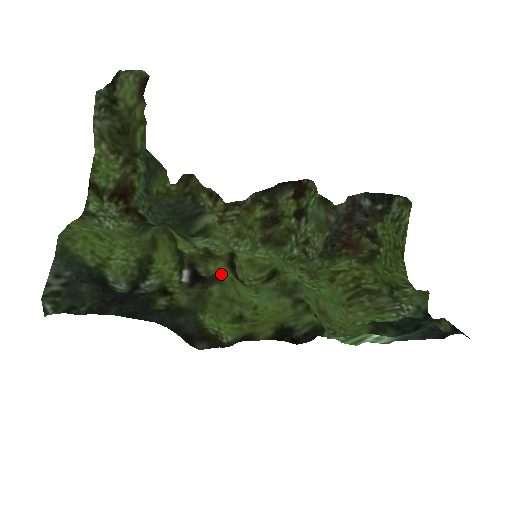
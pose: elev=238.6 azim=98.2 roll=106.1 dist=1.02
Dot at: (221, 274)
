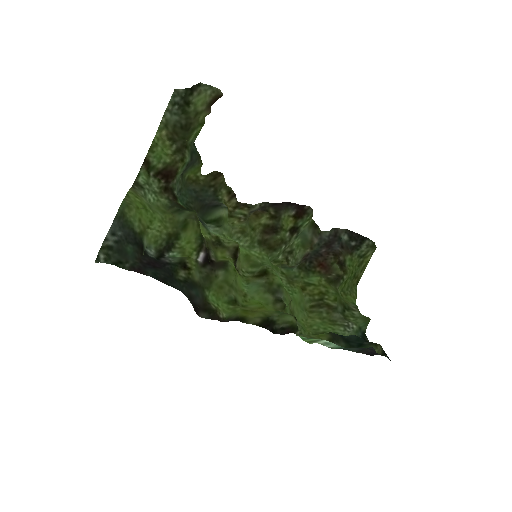
Dot at: (228, 263)
